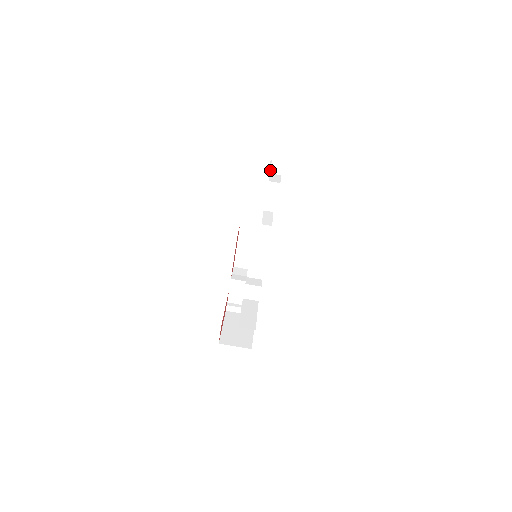
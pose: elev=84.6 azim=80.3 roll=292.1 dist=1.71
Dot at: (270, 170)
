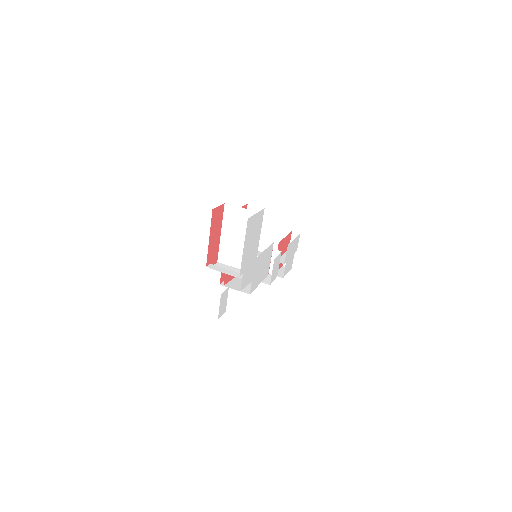
Dot at: occluded
